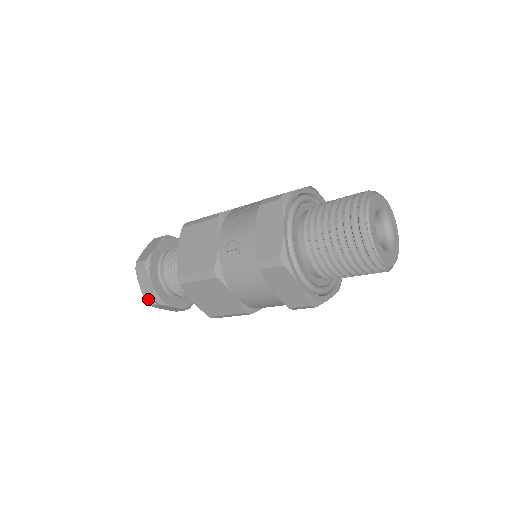
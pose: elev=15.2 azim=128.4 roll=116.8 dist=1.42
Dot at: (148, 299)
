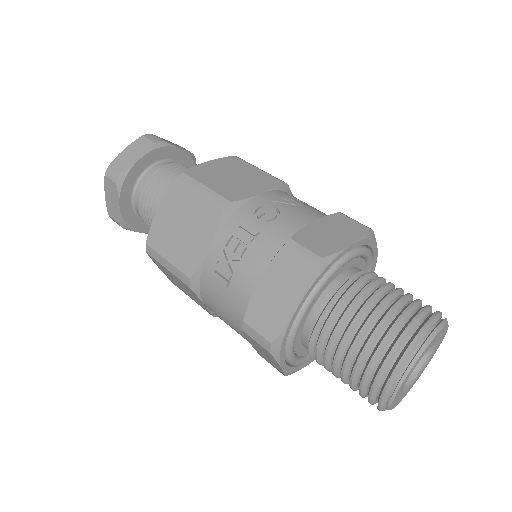
Dot at: (111, 215)
